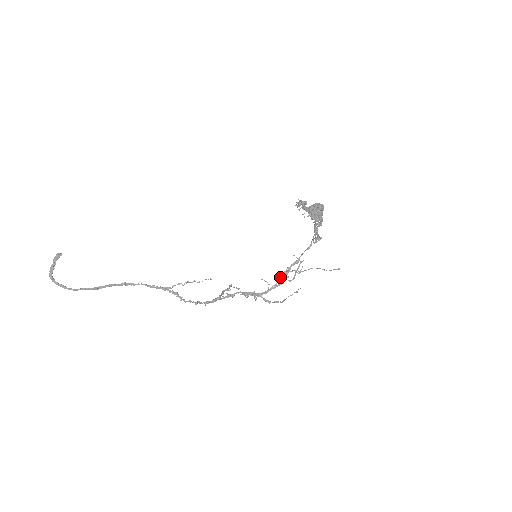
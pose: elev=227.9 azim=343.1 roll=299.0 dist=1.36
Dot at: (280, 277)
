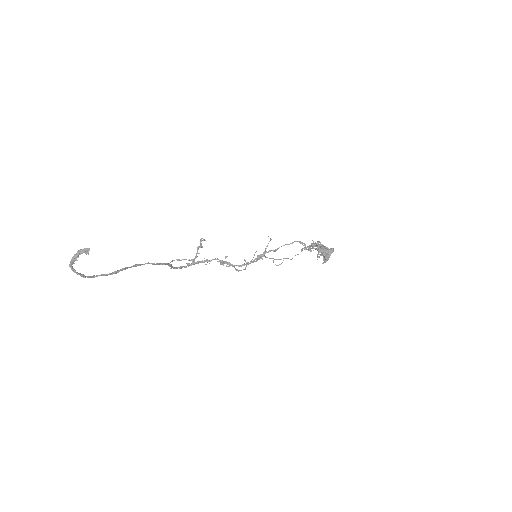
Dot at: occluded
